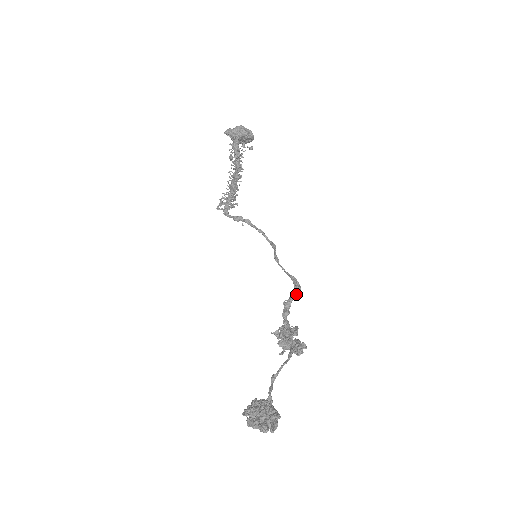
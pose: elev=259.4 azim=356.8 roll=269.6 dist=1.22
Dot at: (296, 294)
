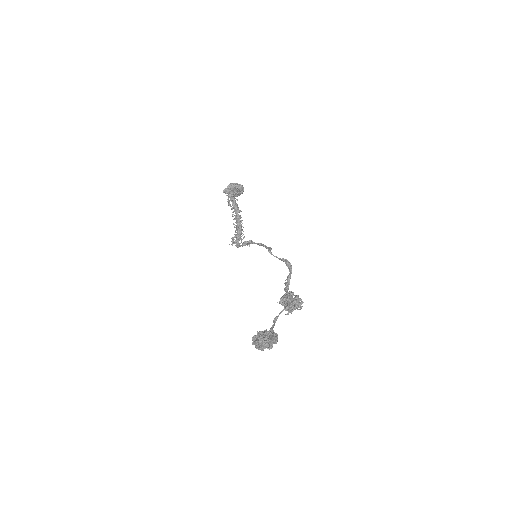
Dot at: (291, 272)
